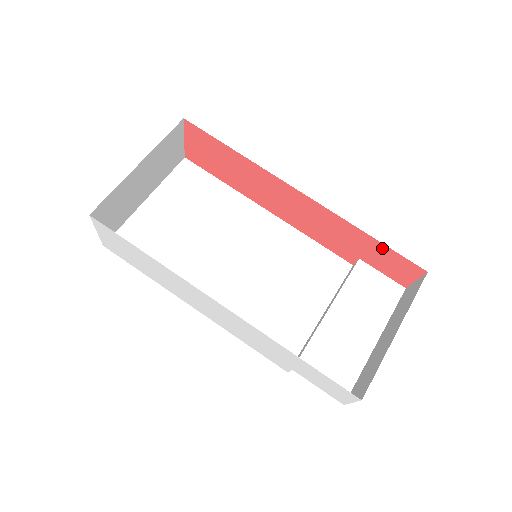
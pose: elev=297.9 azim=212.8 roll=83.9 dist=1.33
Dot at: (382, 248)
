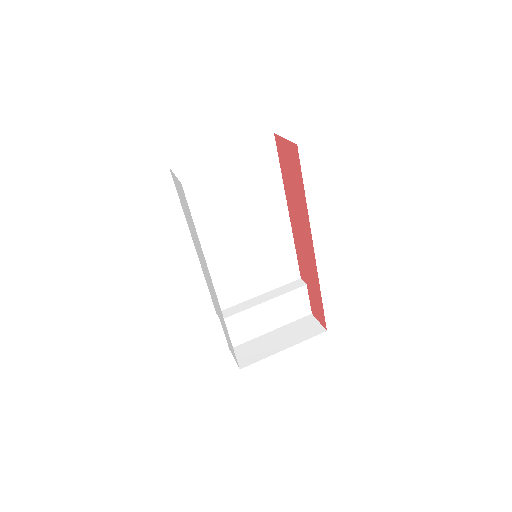
Dot at: (321, 303)
